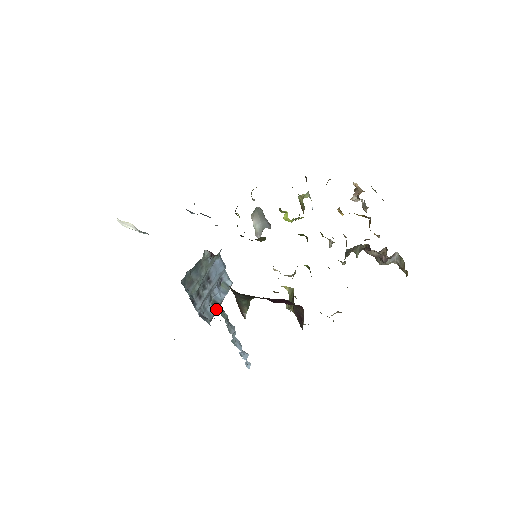
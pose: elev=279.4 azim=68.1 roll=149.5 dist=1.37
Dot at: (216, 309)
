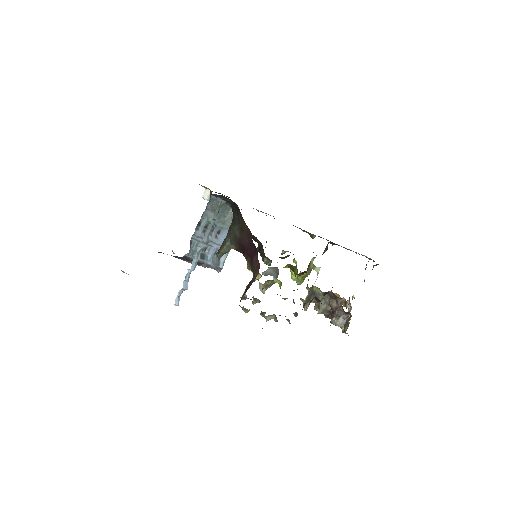
Dot at: (199, 260)
